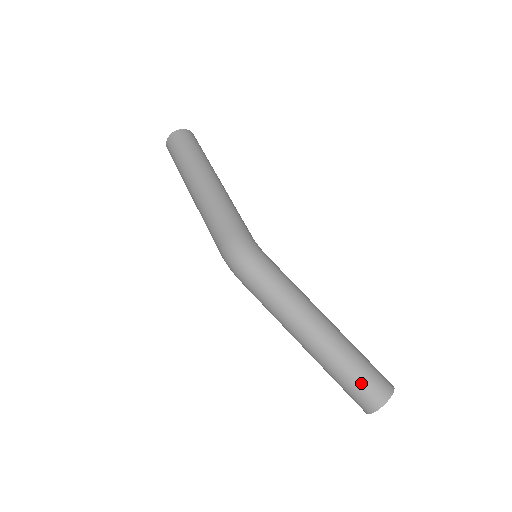
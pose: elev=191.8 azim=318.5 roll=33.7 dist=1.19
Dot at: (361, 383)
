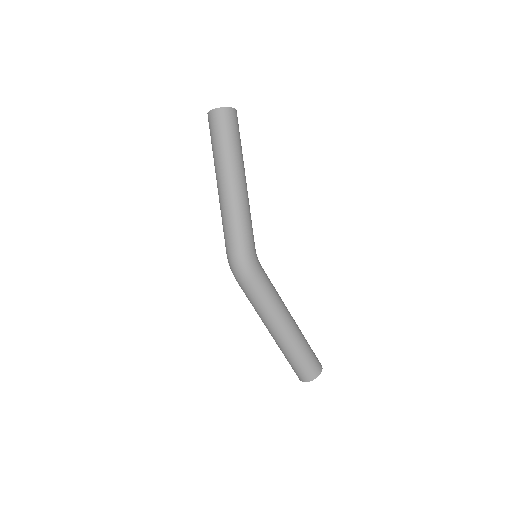
Dot at: (298, 367)
